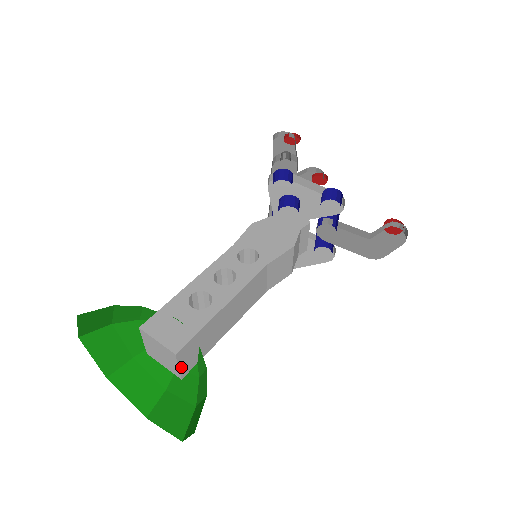
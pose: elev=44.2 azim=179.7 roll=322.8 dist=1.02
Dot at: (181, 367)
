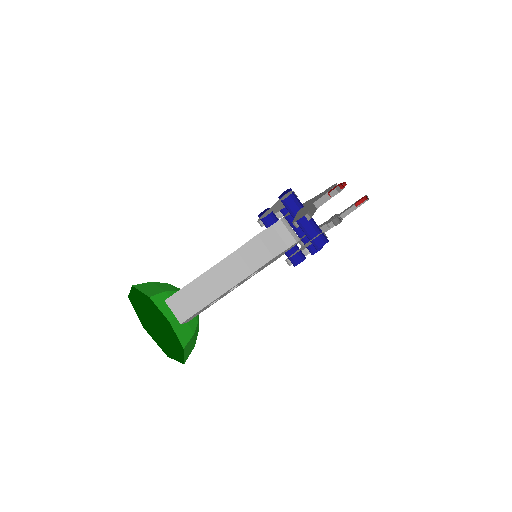
Dot at: (175, 313)
